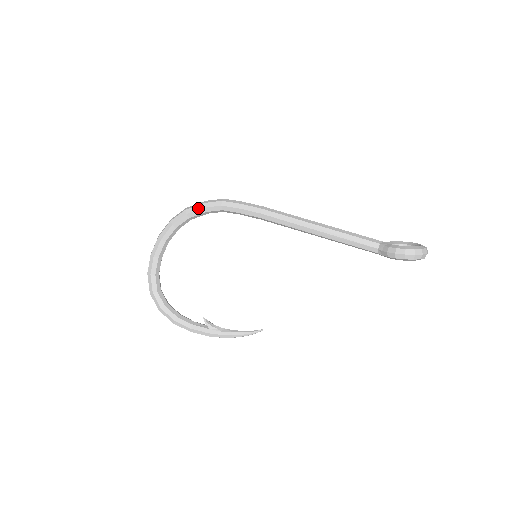
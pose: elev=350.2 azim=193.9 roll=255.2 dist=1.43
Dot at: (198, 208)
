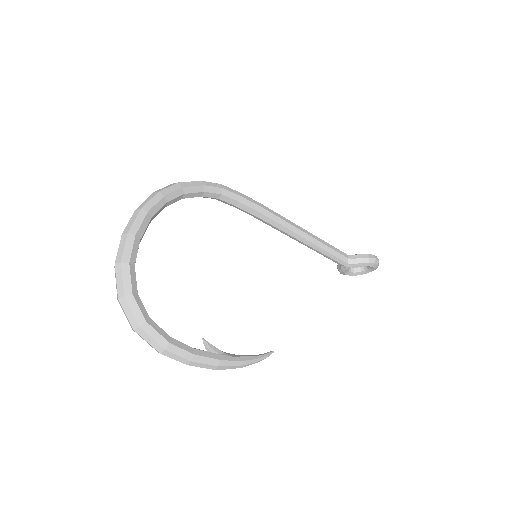
Dot at: (196, 184)
